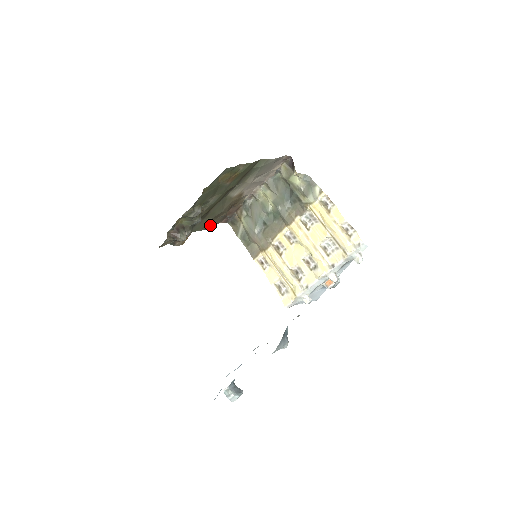
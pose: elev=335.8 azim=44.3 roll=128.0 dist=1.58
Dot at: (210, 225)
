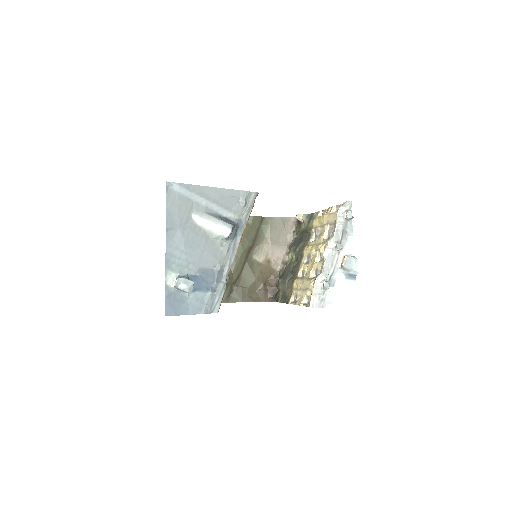
Dot at: (251, 298)
